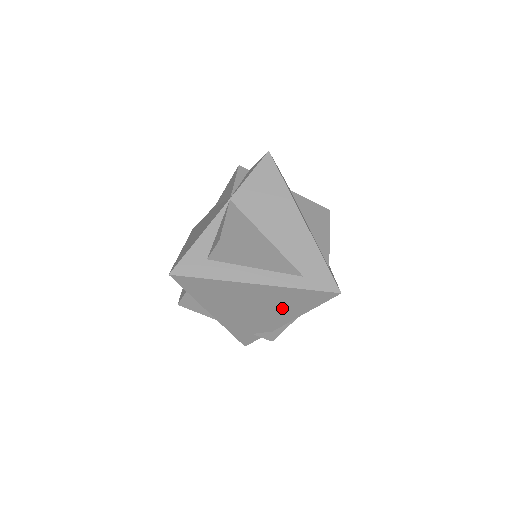
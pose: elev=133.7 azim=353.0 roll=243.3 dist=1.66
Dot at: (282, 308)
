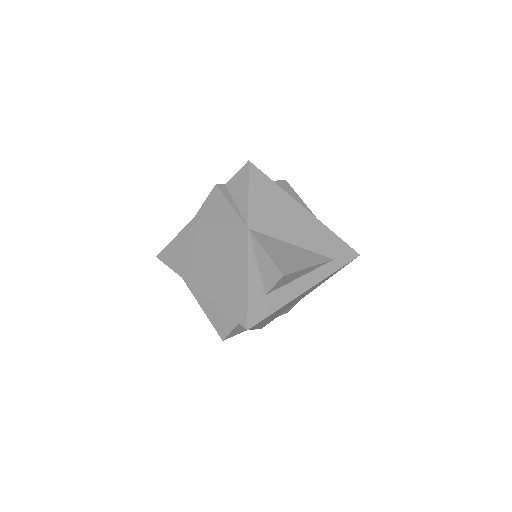
Dot at: (312, 289)
